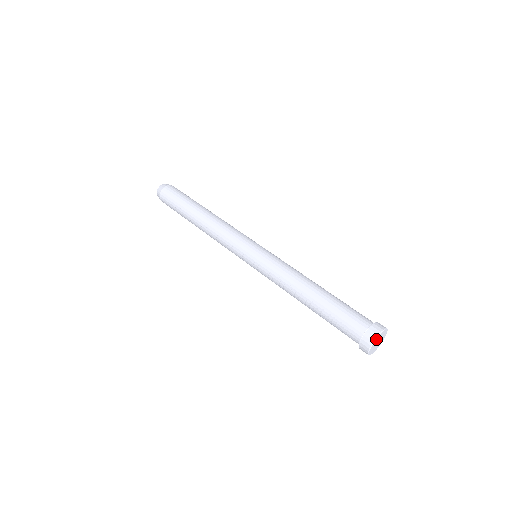
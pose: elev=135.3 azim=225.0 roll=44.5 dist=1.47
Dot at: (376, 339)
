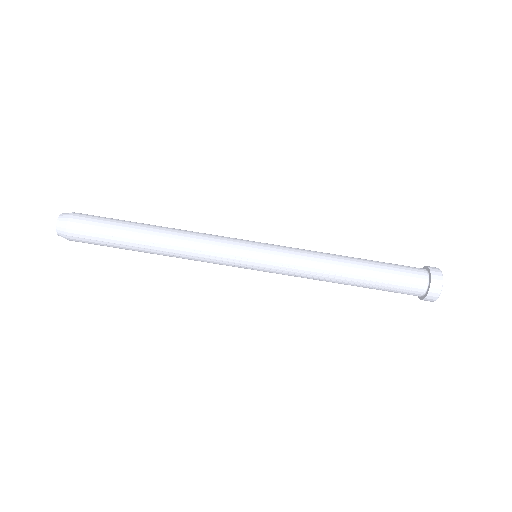
Dot at: (442, 285)
